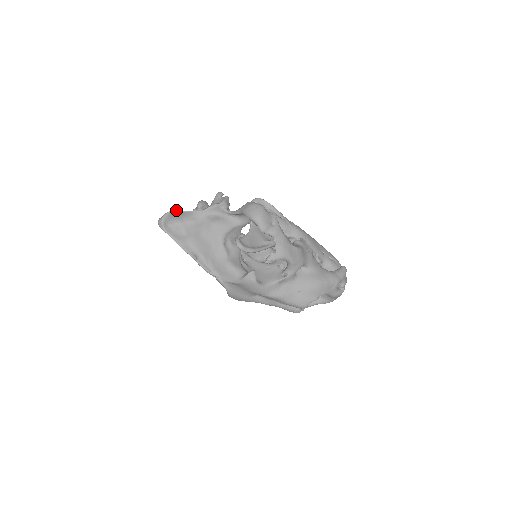
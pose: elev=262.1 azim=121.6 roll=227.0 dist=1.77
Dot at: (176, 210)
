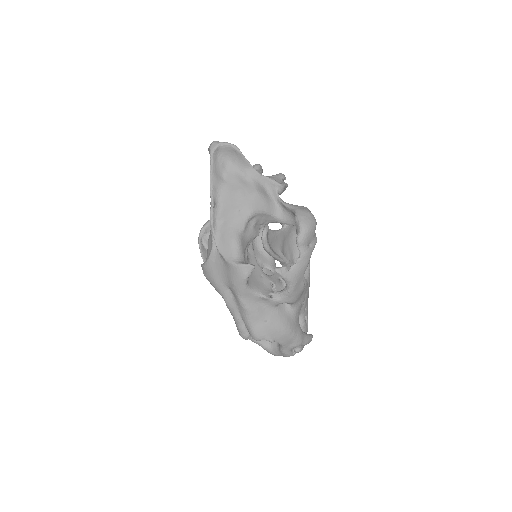
Dot at: occluded
